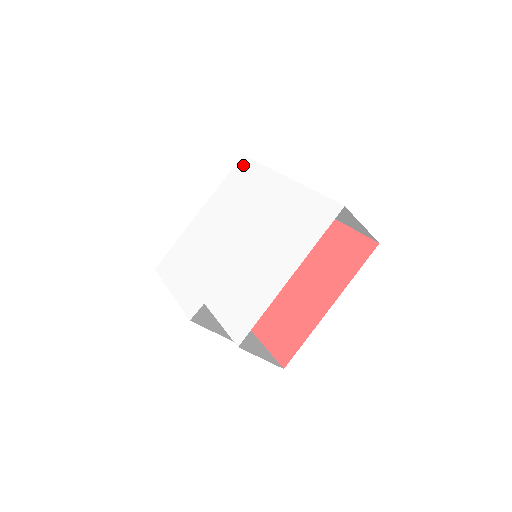
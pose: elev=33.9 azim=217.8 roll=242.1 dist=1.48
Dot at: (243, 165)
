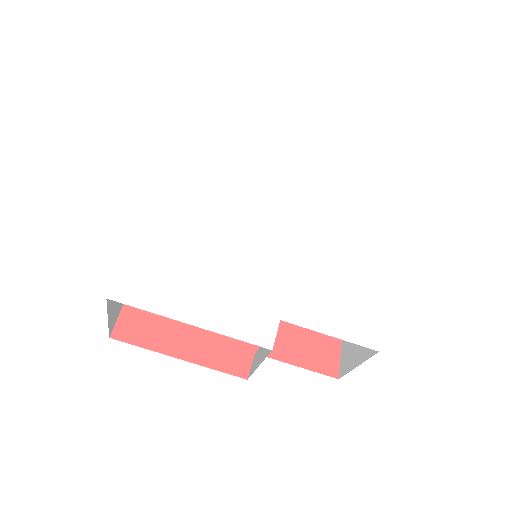
Dot at: (199, 137)
